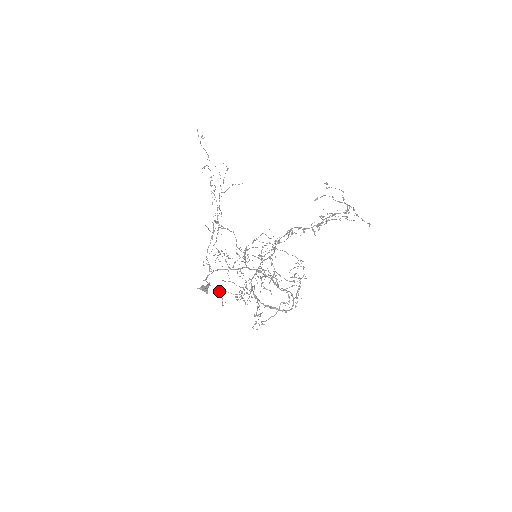
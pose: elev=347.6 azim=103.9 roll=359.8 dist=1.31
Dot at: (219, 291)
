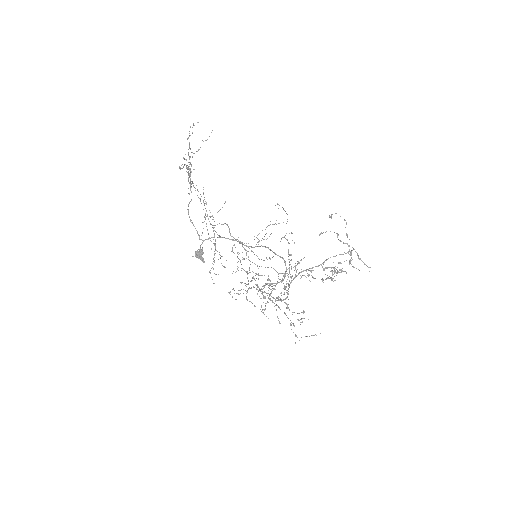
Dot at: (230, 294)
